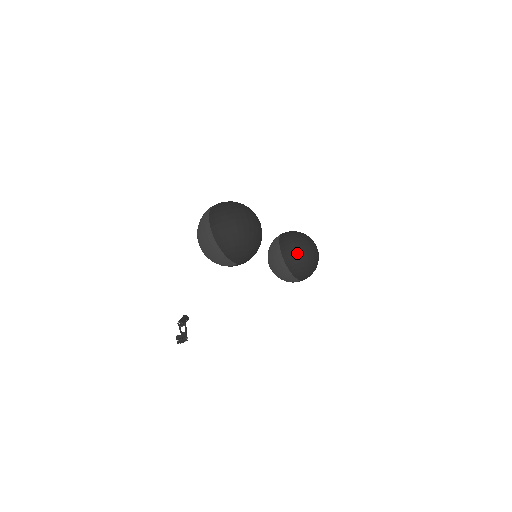
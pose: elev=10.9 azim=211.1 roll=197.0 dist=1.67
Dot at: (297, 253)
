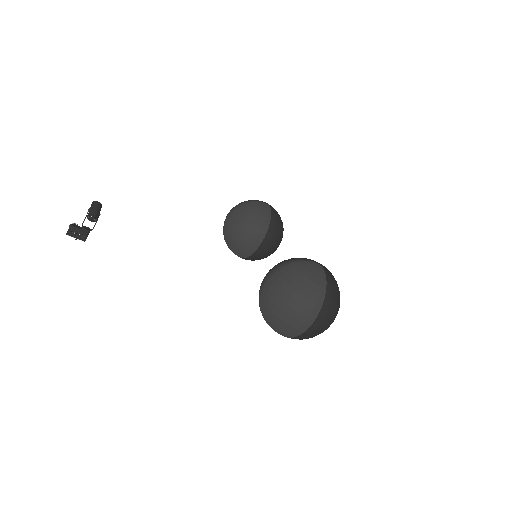
Dot at: (270, 252)
